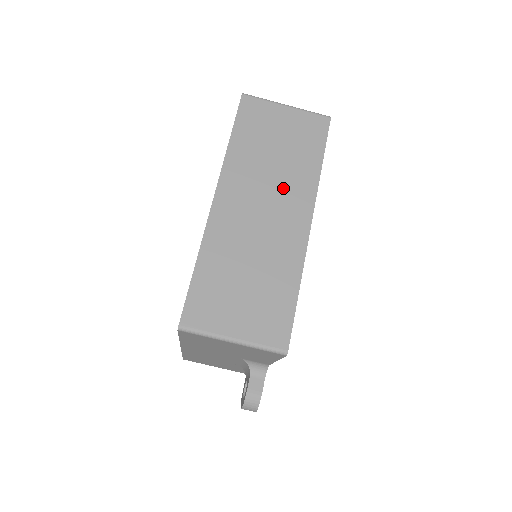
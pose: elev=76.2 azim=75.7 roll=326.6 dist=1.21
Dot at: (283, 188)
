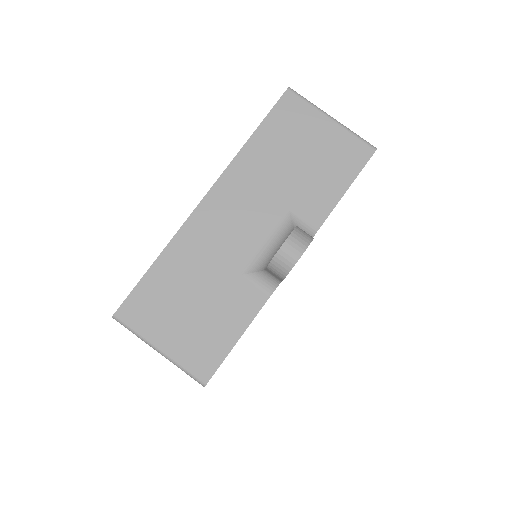
Dot at: occluded
